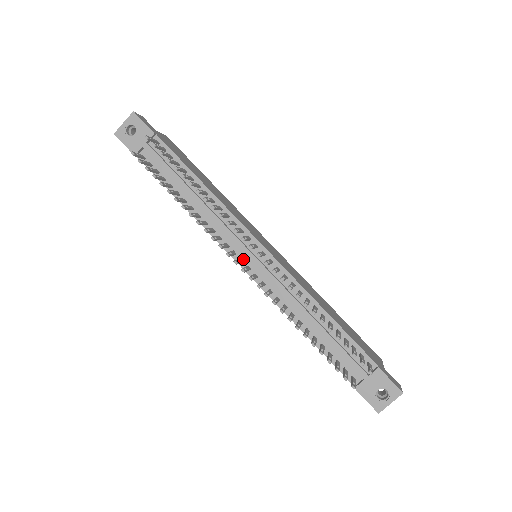
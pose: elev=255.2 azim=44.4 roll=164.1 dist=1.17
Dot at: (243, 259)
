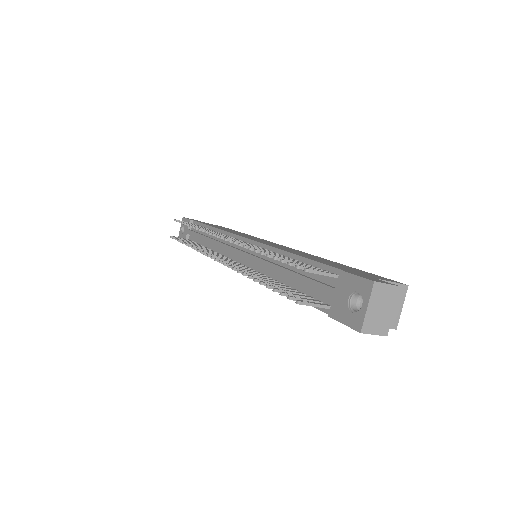
Dot at: (236, 260)
